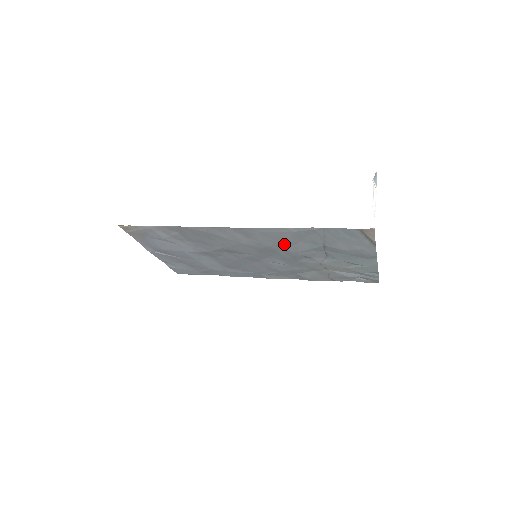
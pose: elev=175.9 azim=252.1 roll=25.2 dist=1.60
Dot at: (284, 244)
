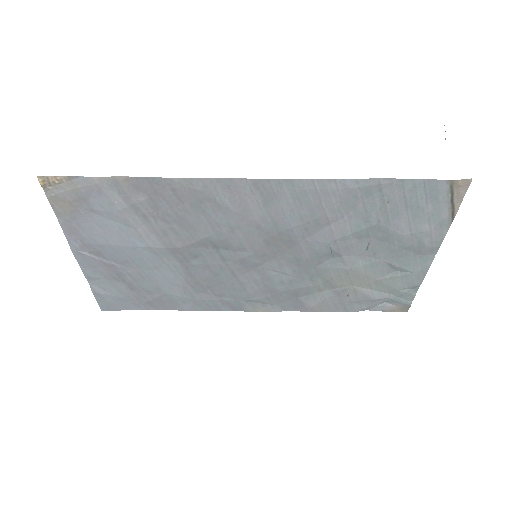
Dot at: (316, 223)
